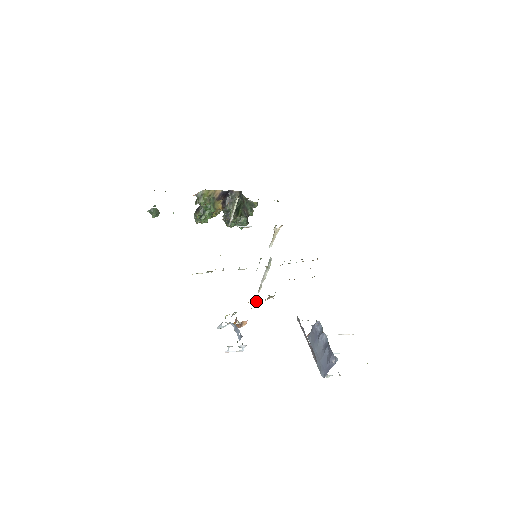
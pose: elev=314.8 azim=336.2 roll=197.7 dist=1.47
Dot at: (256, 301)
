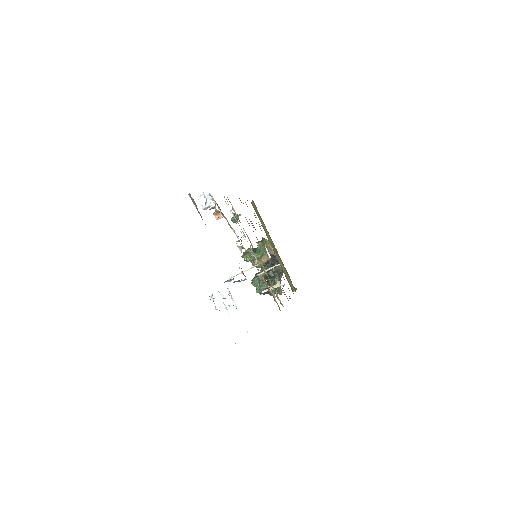
Dot at: (234, 232)
